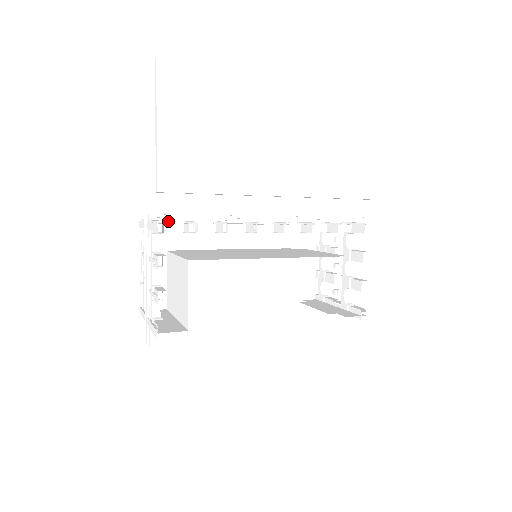
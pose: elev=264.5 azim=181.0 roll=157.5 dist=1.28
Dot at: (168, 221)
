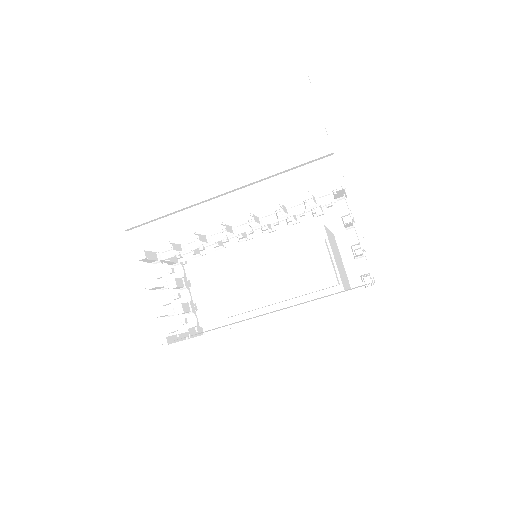
Dot at: (169, 251)
